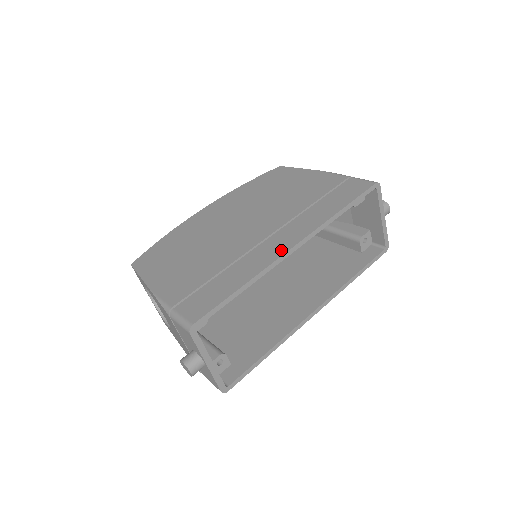
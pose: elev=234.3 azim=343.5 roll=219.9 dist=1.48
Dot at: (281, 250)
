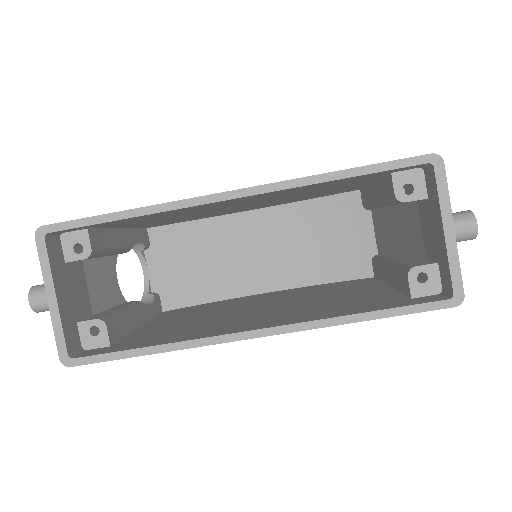
Dot at: occluded
